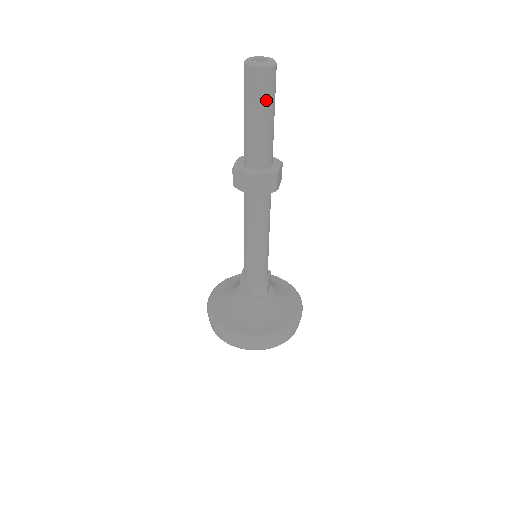
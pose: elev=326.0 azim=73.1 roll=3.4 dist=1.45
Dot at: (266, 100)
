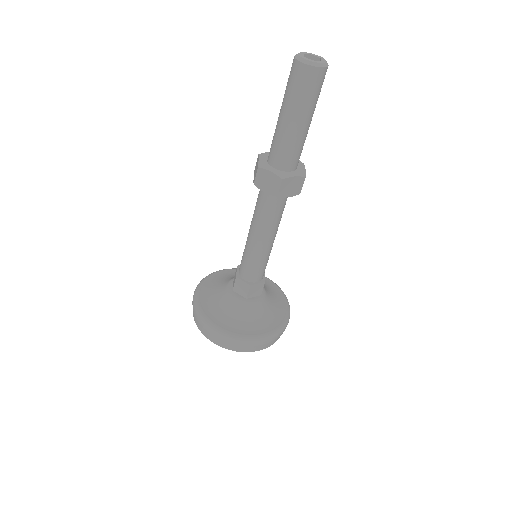
Dot at: (312, 101)
